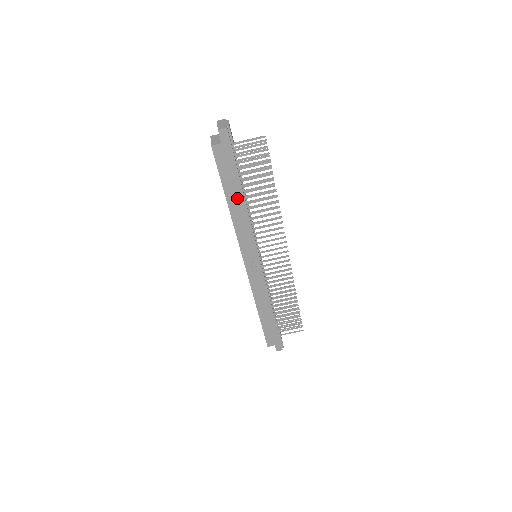
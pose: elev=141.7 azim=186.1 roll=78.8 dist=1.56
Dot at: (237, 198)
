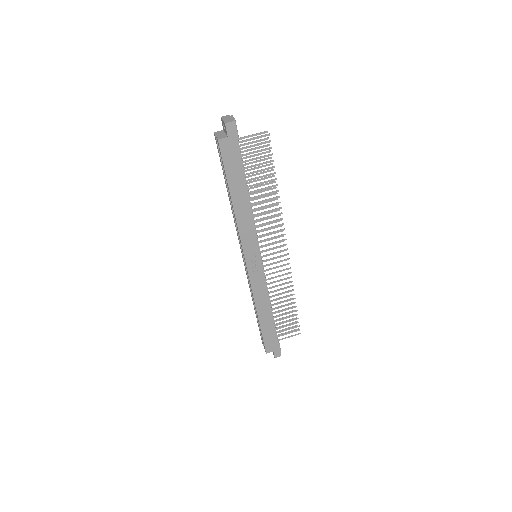
Dot at: (241, 194)
